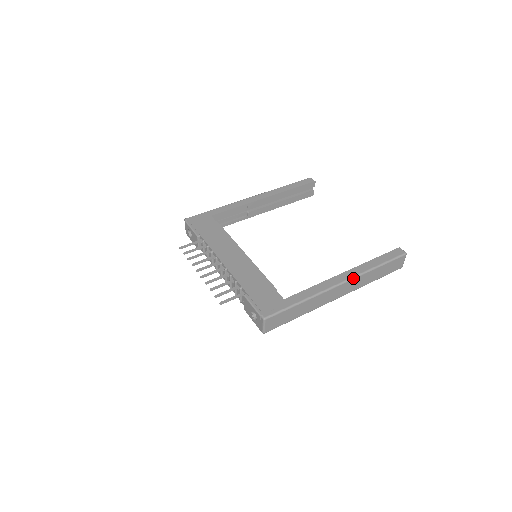
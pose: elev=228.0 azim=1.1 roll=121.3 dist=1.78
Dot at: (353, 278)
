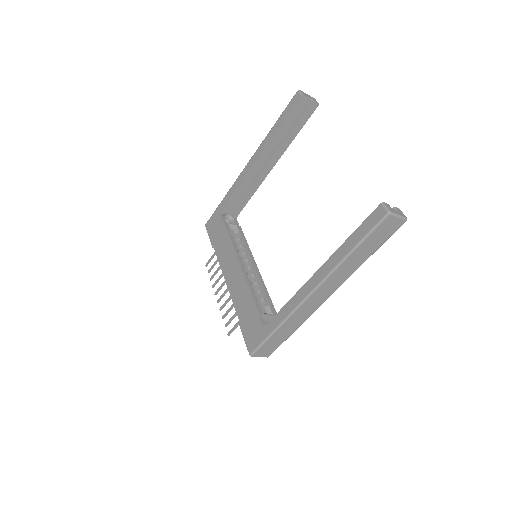
Dot at: (323, 282)
